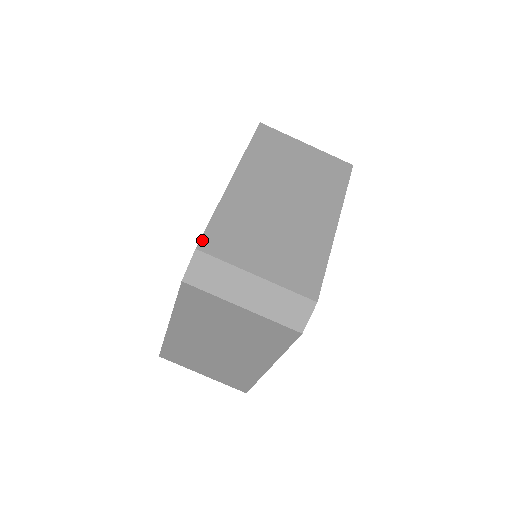
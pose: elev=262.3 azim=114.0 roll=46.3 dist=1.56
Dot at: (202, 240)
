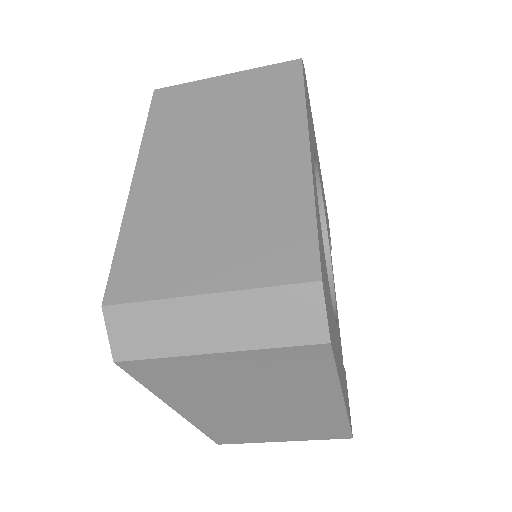
Dot at: (108, 287)
